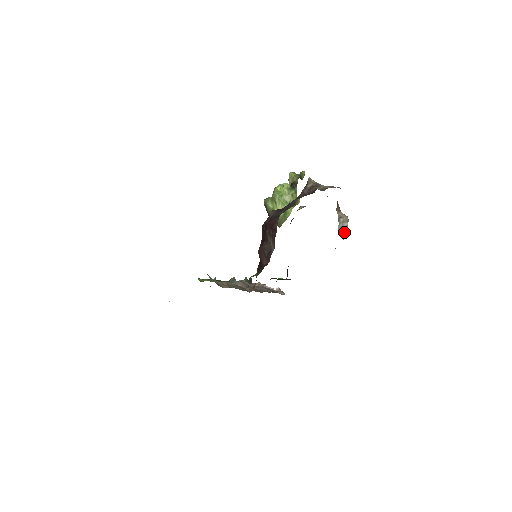
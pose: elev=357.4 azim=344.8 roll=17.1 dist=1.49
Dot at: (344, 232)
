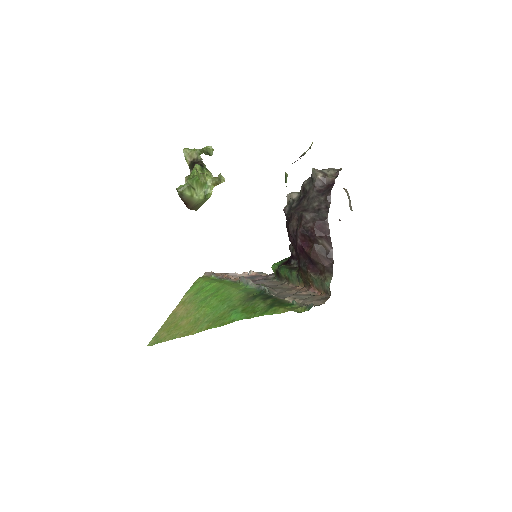
Dot at: (350, 205)
